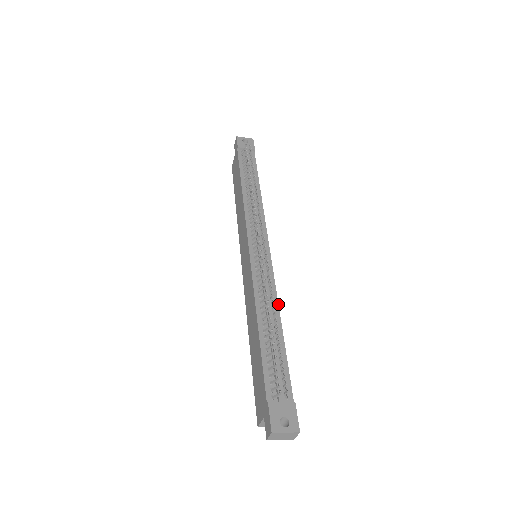
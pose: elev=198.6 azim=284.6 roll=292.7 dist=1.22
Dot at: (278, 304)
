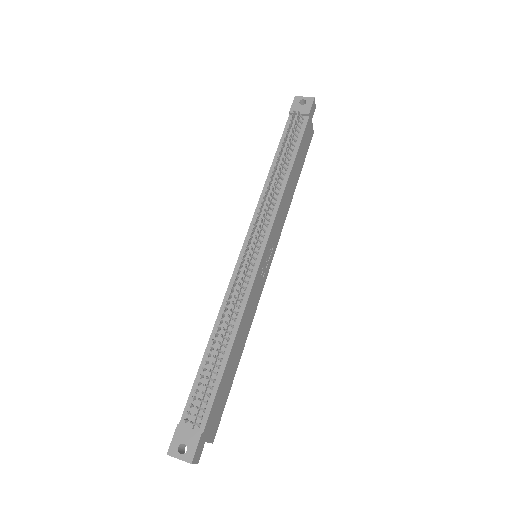
Dot at: (240, 322)
